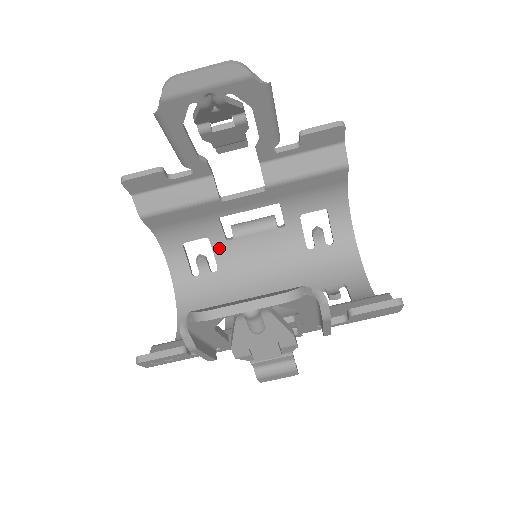
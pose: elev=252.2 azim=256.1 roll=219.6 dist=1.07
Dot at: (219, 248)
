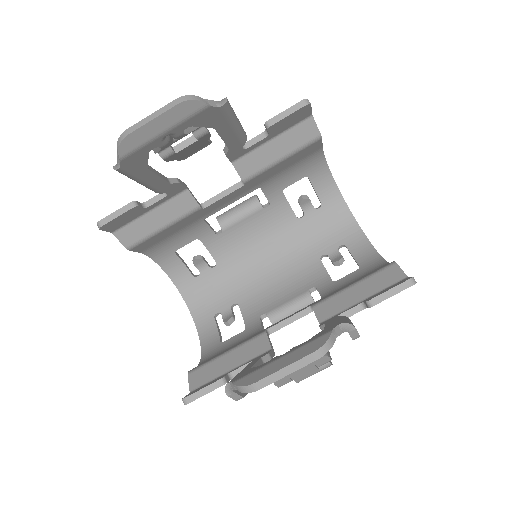
Dot at: (212, 244)
